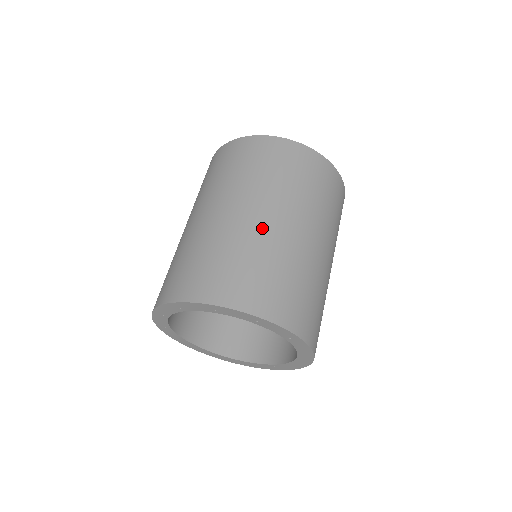
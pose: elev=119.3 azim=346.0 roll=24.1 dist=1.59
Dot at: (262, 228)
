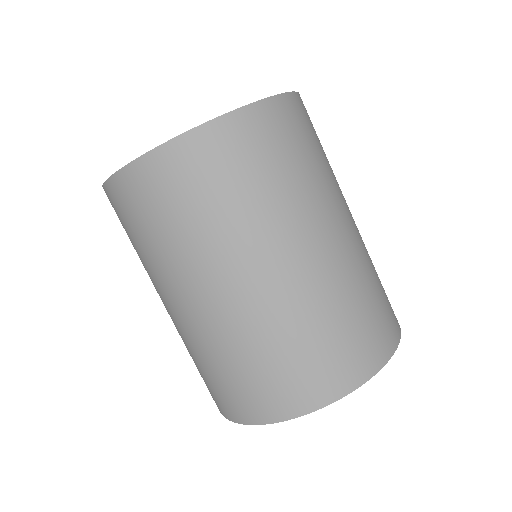
Dot at: (329, 264)
